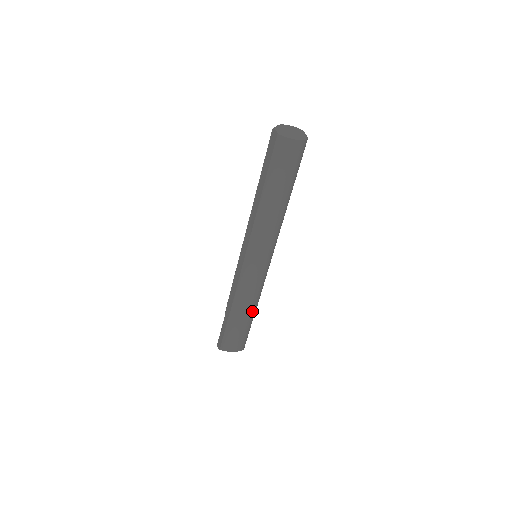
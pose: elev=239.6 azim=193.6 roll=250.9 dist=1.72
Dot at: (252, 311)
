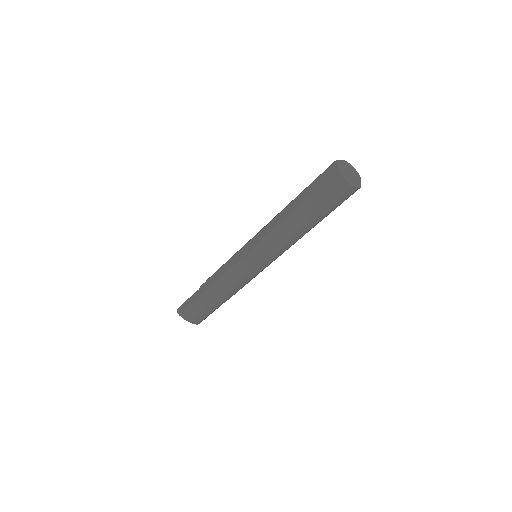
Dot at: (226, 299)
